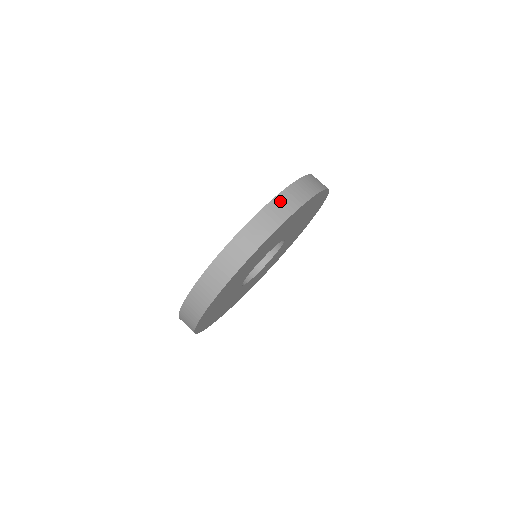
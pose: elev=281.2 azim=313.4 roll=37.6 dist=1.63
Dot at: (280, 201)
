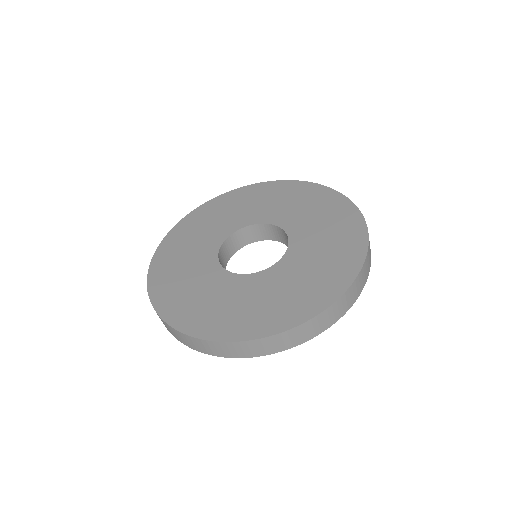
Dot at: (236, 346)
